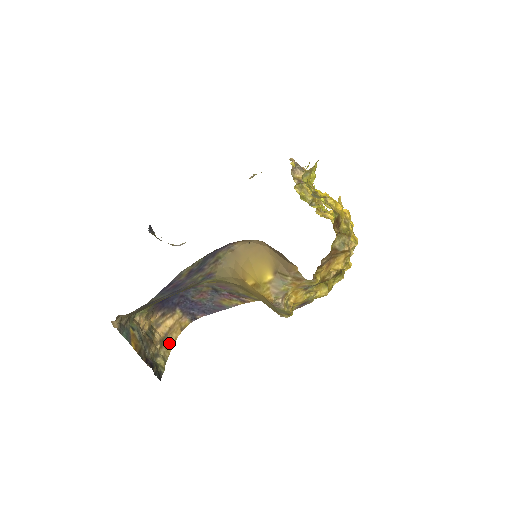
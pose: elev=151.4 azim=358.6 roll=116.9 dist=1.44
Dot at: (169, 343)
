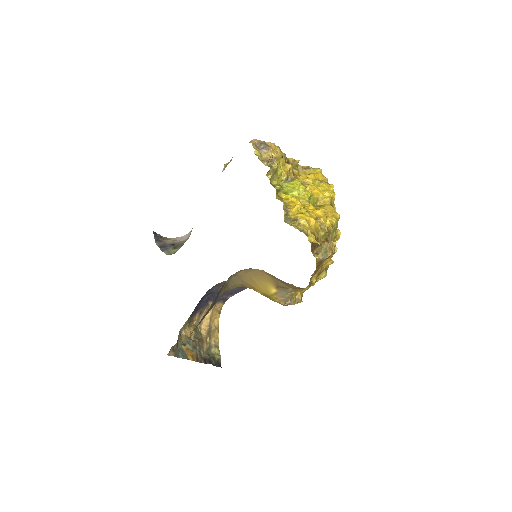
Dot at: (215, 330)
